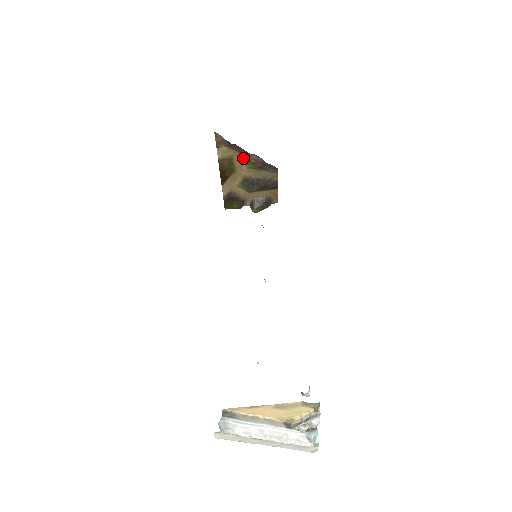
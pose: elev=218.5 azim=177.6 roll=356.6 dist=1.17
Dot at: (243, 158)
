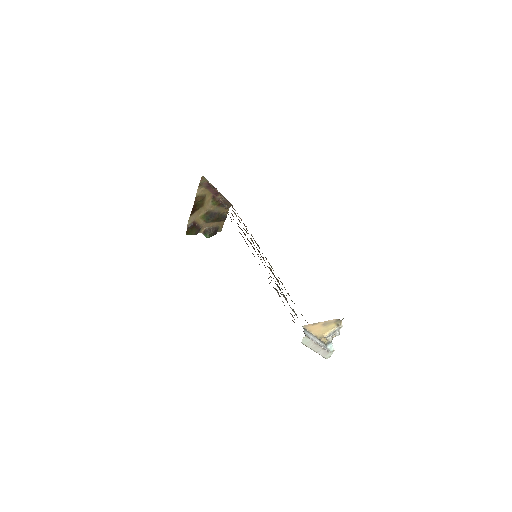
Dot at: (212, 197)
